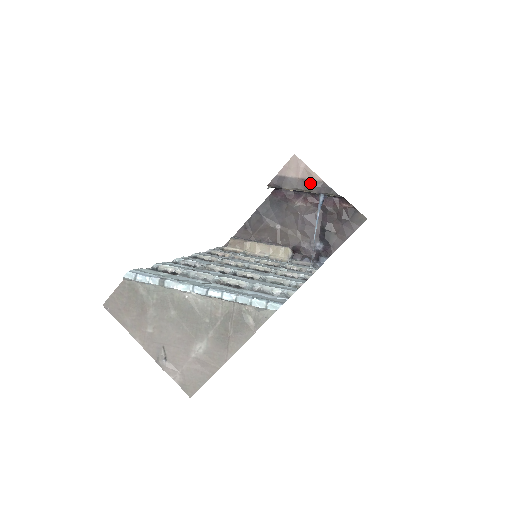
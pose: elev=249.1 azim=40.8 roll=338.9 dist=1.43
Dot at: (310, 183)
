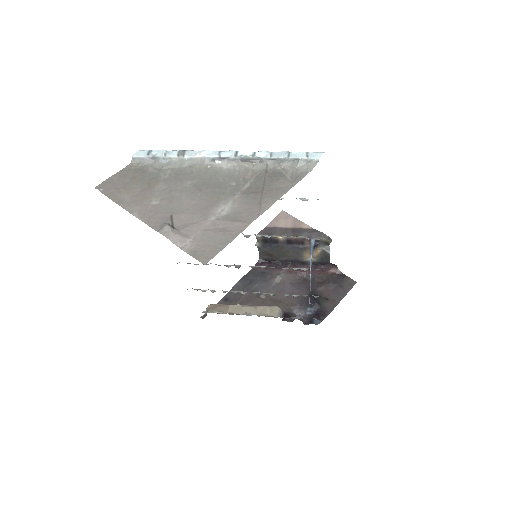
Dot at: (300, 230)
